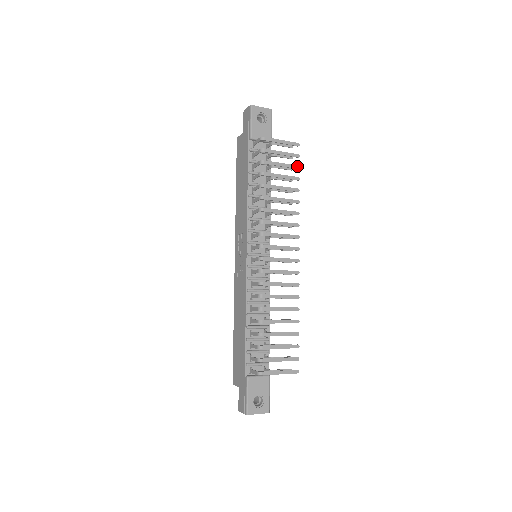
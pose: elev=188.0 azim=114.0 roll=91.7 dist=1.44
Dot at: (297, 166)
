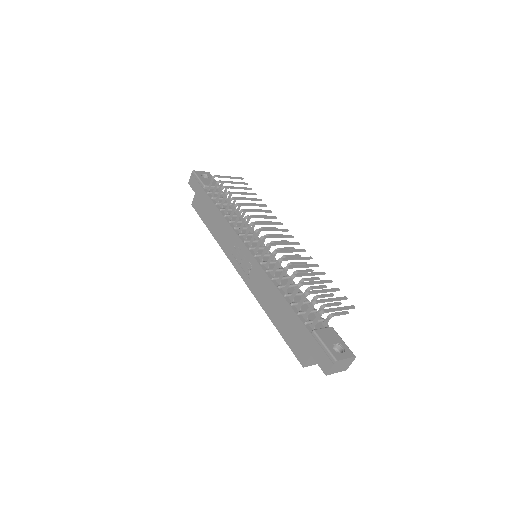
Dot at: (250, 188)
